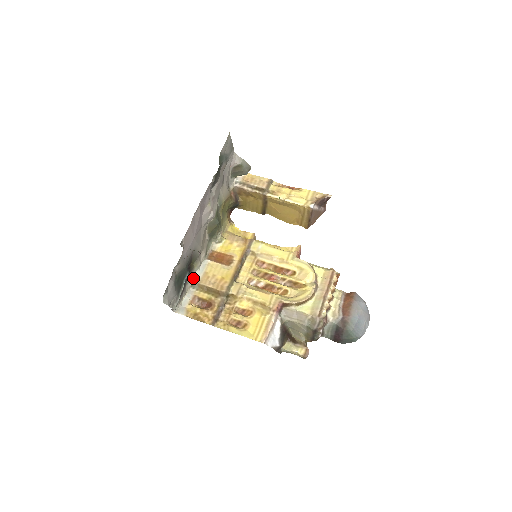
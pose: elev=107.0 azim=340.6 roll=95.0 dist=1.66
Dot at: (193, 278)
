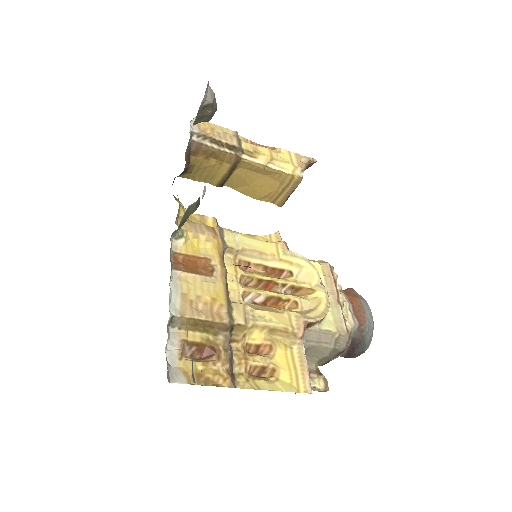
Dot at: (169, 308)
